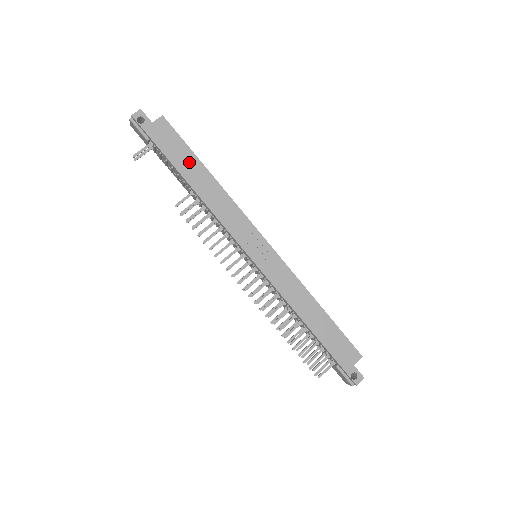
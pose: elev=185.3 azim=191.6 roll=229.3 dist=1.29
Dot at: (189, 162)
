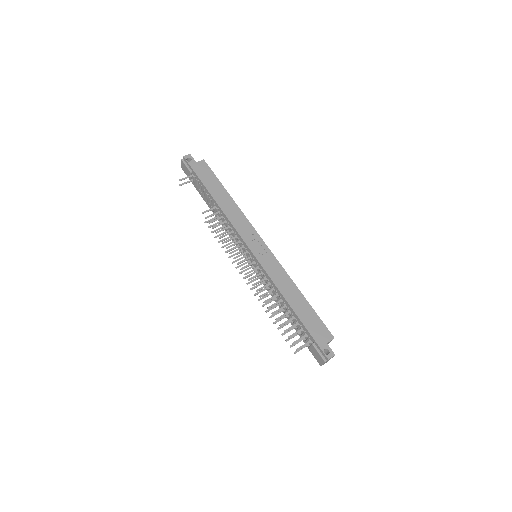
Dot at: (217, 187)
